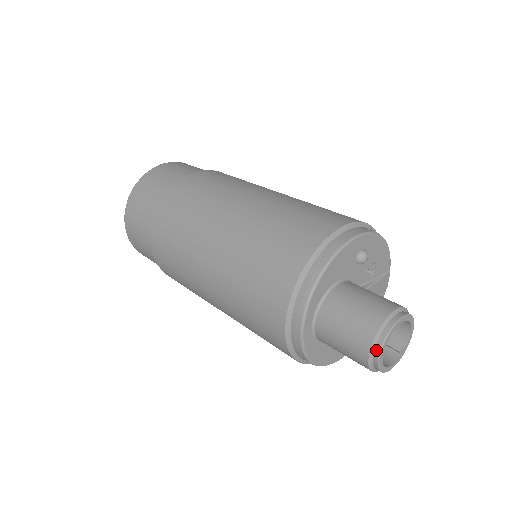
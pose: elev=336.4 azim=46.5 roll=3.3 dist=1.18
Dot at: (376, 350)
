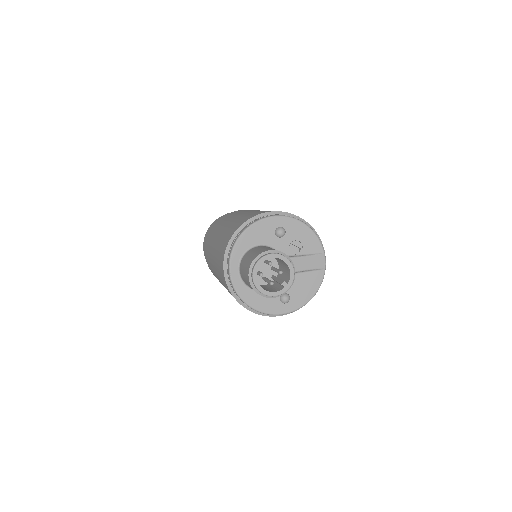
Dot at: (252, 273)
